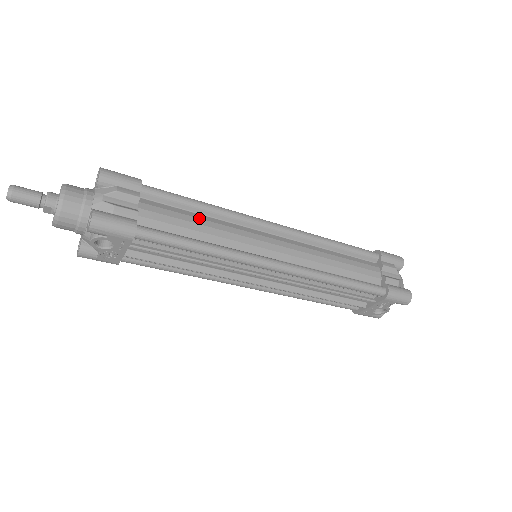
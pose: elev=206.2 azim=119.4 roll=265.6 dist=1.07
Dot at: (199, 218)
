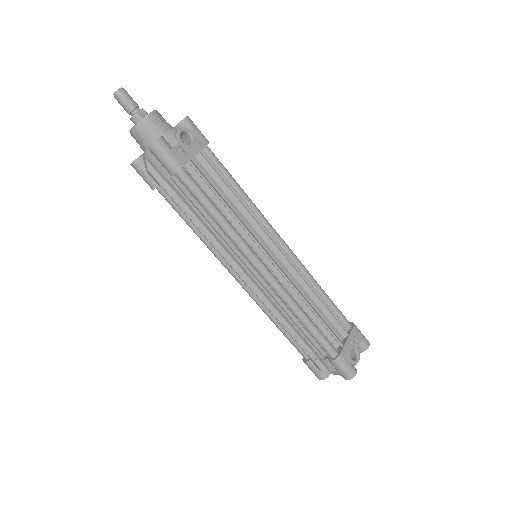
Dot at: occluded
